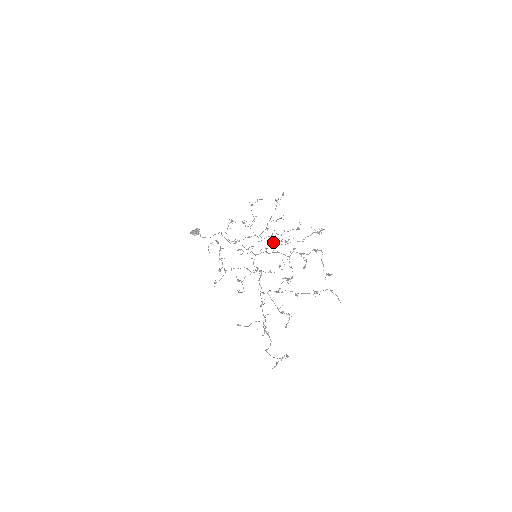
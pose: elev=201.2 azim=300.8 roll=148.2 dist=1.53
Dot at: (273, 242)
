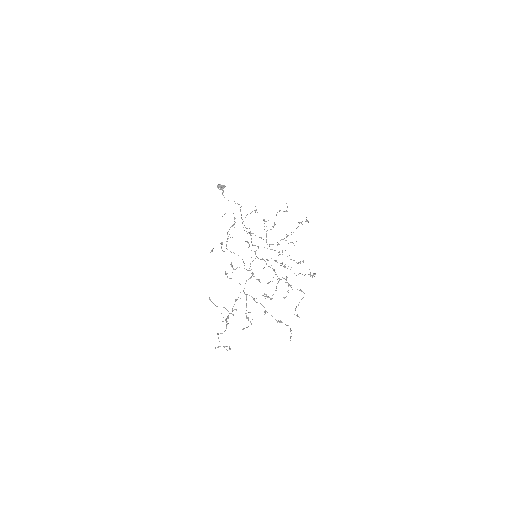
Dot at: (276, 260)
